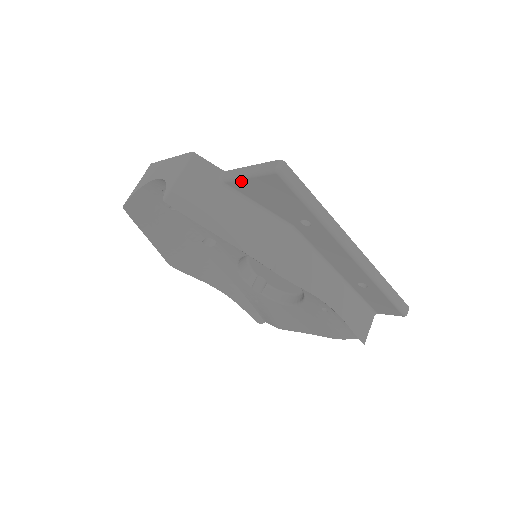
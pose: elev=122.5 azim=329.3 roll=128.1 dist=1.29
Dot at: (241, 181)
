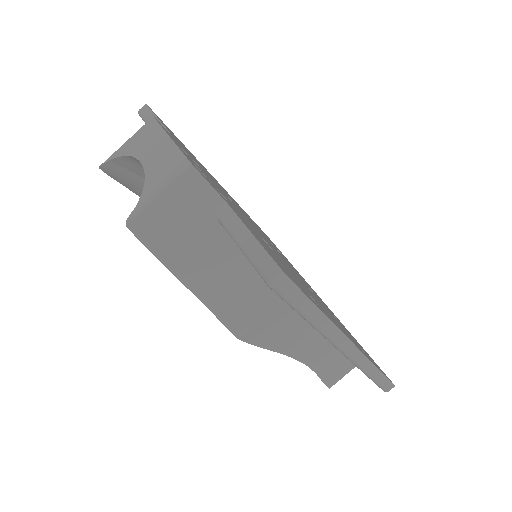
Dot at: (235, 241)
